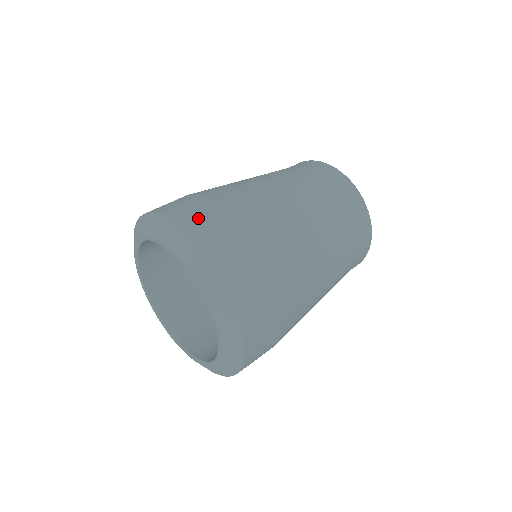
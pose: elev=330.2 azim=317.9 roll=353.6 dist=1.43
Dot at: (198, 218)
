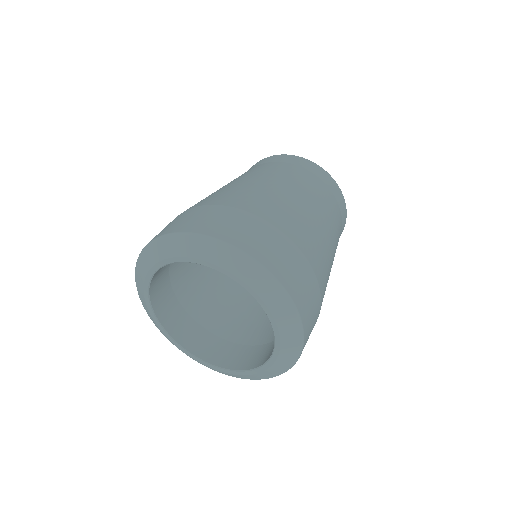
Dot at: (275, 254)
